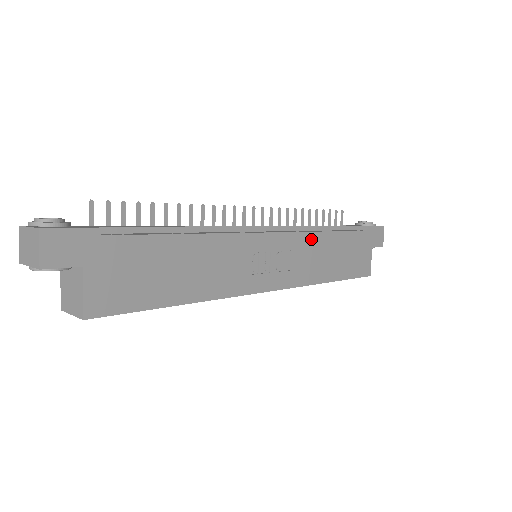
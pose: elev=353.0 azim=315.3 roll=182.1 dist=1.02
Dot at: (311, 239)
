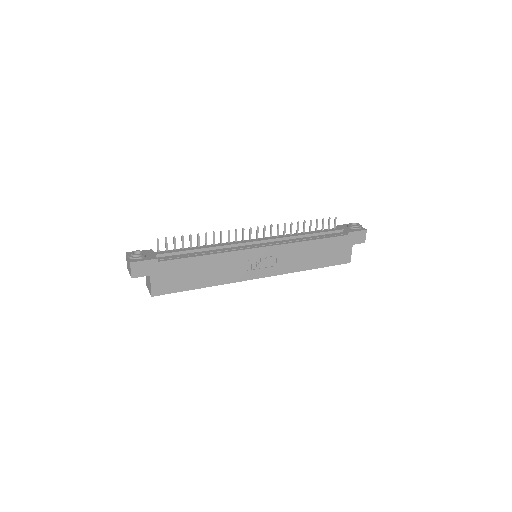
Dot at: (294, 247)
